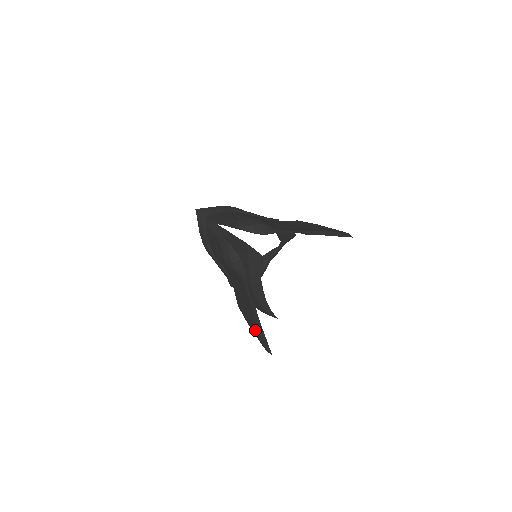
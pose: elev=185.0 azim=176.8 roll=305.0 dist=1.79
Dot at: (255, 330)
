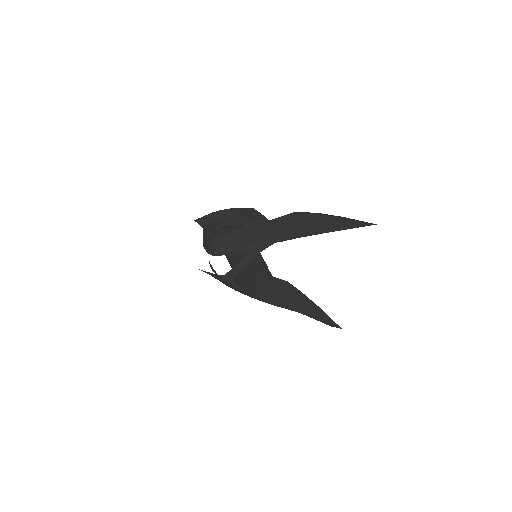
Dot at: occluded
